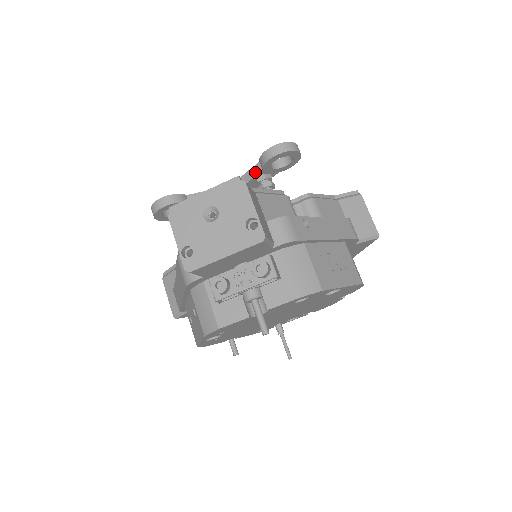
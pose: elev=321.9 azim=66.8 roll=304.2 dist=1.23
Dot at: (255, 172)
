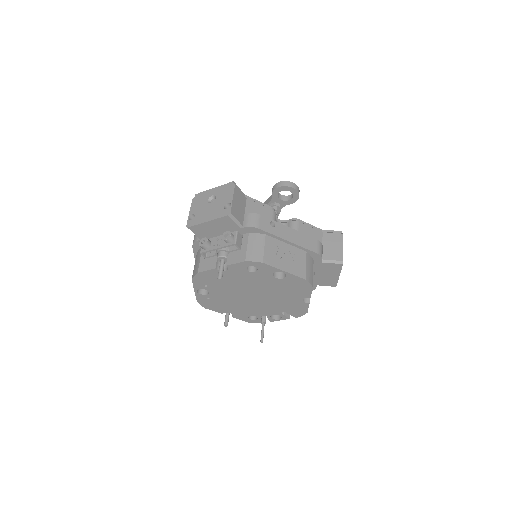
Dot at: (269, 200)
